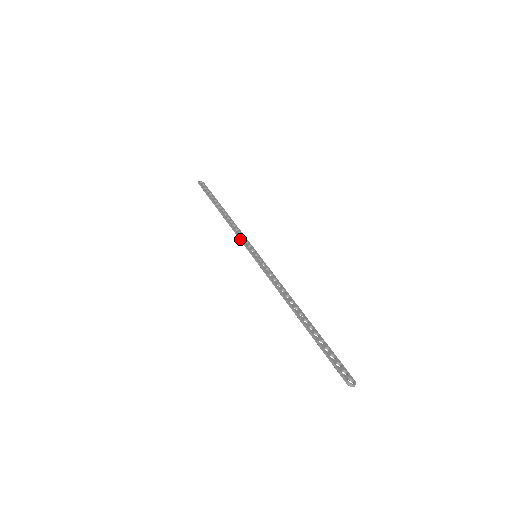
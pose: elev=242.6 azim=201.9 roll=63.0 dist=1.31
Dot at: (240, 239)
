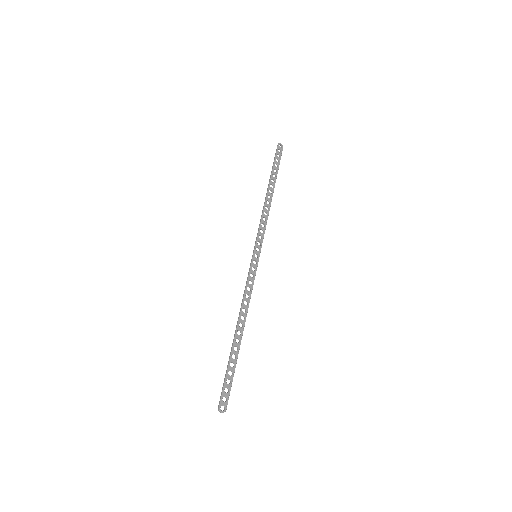
Dot at: (258, 231)
